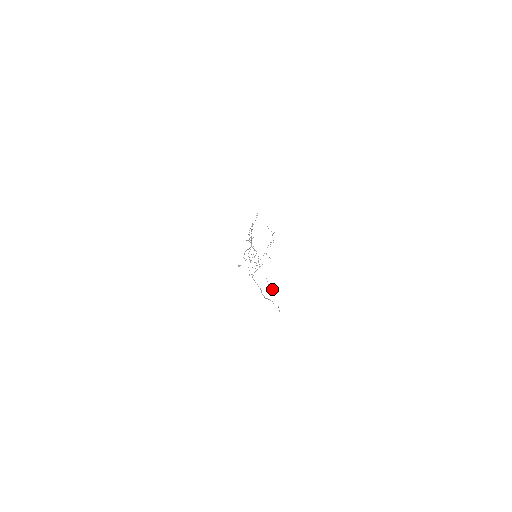
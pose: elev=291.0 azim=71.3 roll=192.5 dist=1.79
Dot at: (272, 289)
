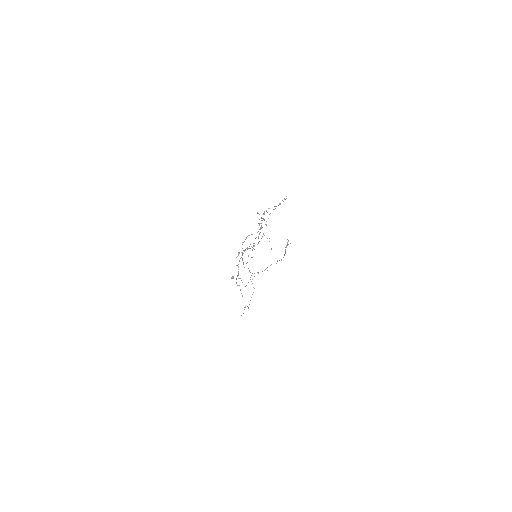
Dot at: occluded
